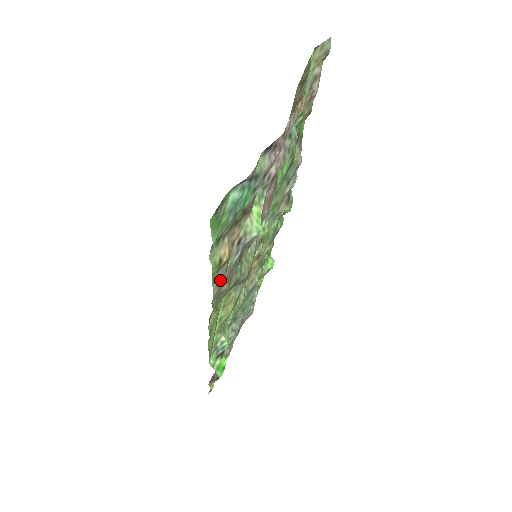
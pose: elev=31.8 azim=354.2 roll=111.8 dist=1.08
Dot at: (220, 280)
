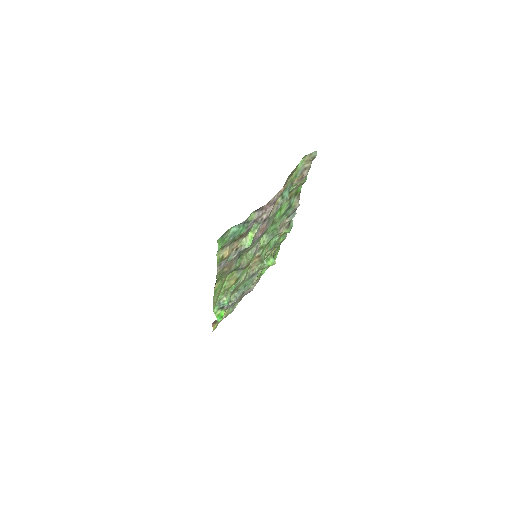
Dot at: (222, 266)
